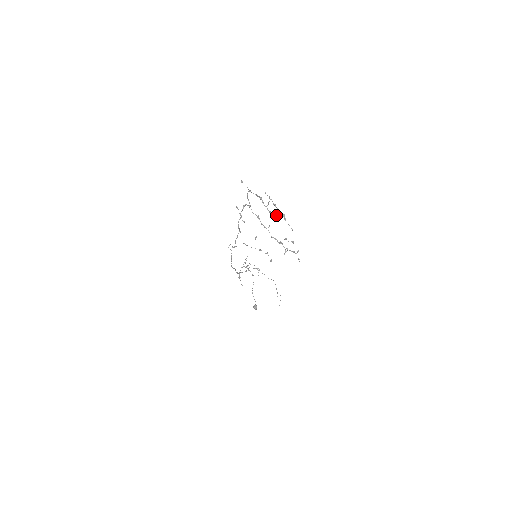
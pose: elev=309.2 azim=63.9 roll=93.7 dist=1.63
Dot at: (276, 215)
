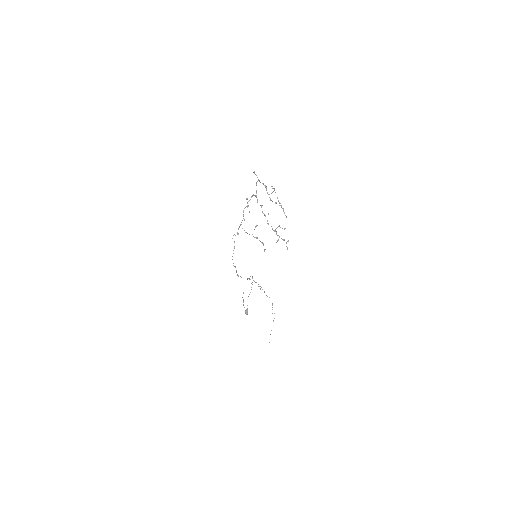
Dot at: occluded
